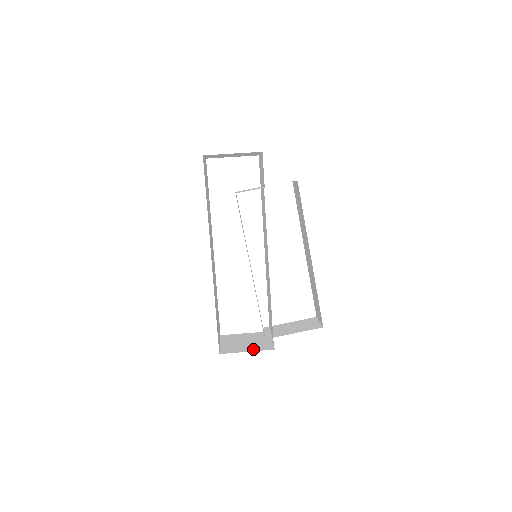
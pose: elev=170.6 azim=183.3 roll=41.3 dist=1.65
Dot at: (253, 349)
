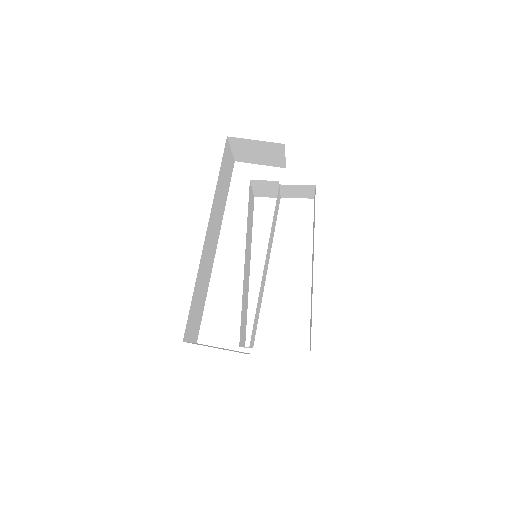
Dot at: occluded
